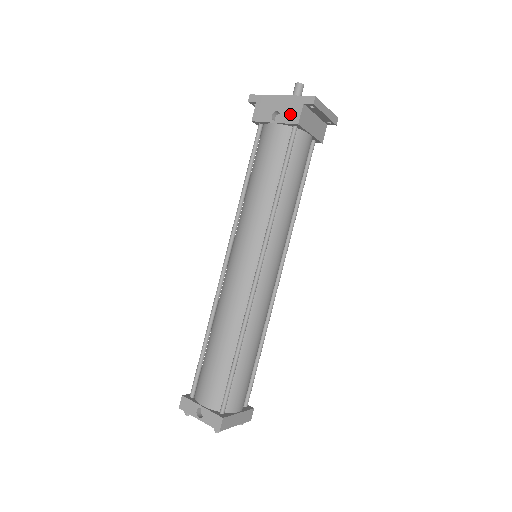
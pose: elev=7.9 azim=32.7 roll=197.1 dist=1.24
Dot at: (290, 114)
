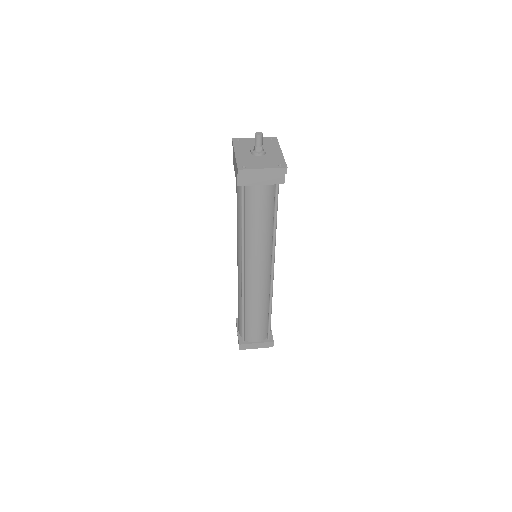
Dot at: (236, 174)
